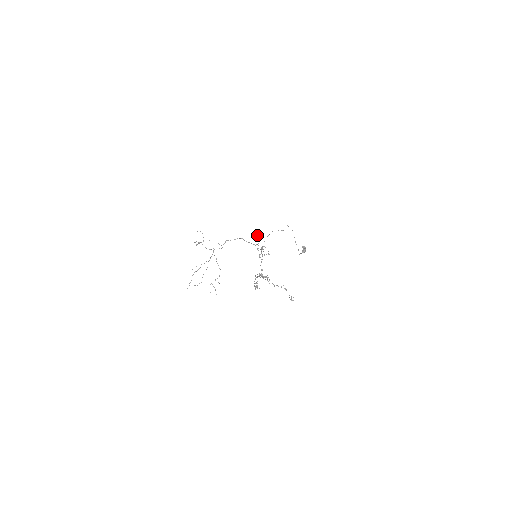
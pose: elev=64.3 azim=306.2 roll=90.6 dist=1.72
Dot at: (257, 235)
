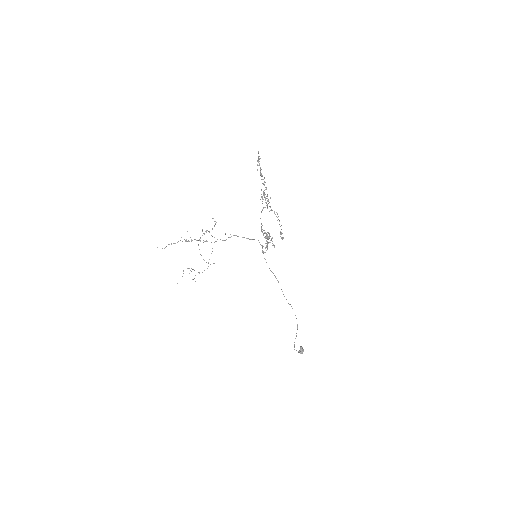
Dot at: (268, 243)
